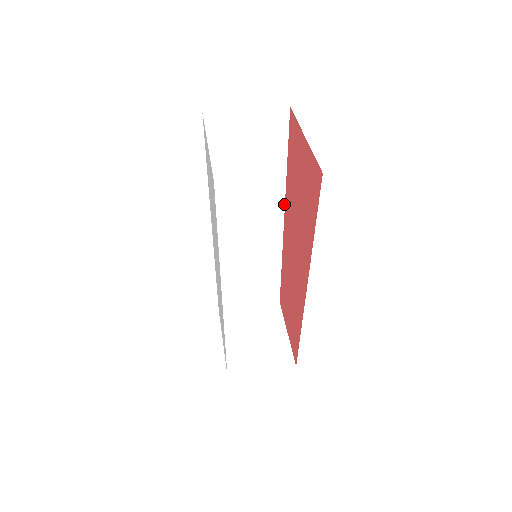
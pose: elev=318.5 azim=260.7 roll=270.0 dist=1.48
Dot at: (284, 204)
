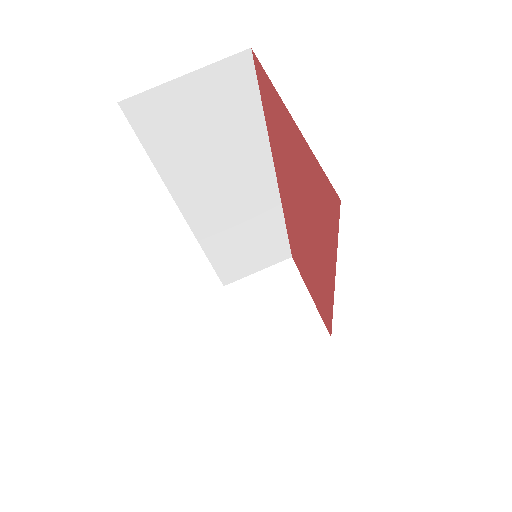
Dot at: (273, 168)
